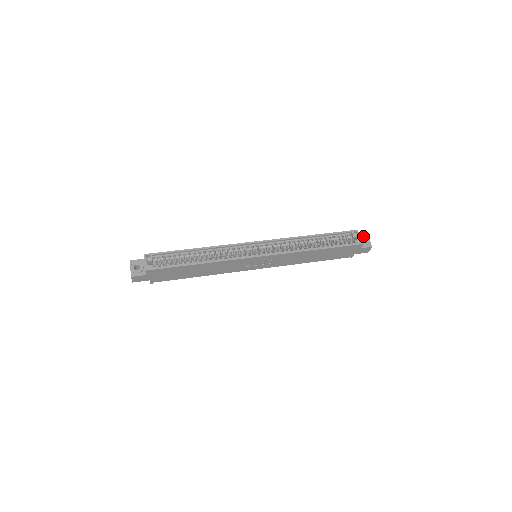
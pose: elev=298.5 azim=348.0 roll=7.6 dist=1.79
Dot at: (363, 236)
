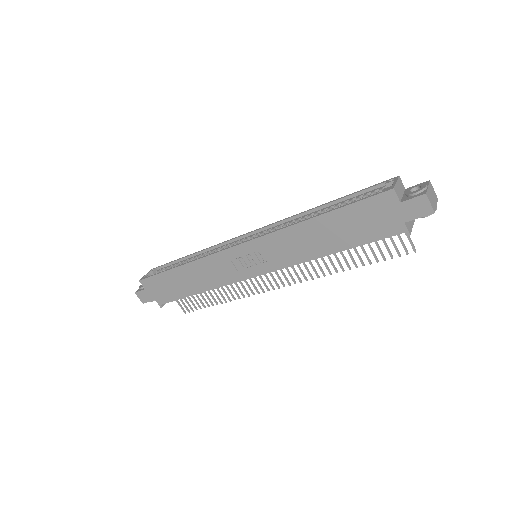
Dot at: (416, 185)
